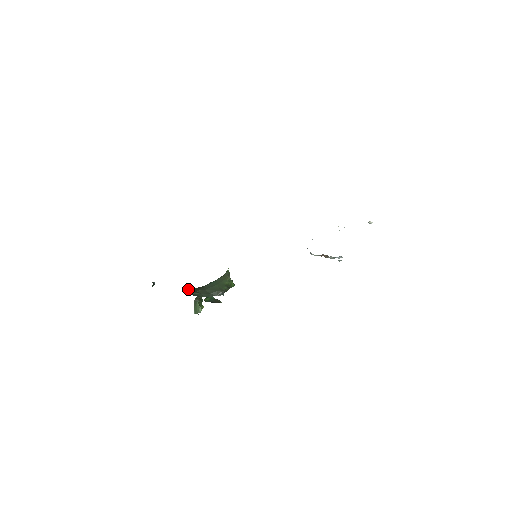
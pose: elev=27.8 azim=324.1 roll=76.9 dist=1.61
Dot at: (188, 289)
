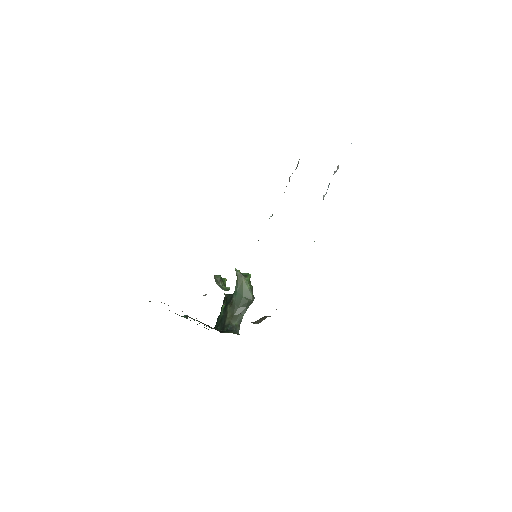
Dot at: (227, 318)
